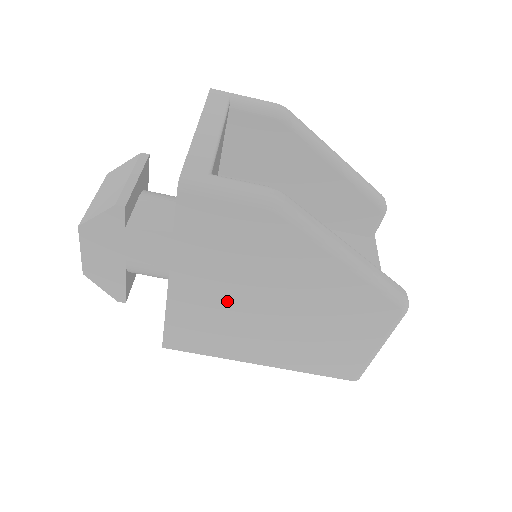
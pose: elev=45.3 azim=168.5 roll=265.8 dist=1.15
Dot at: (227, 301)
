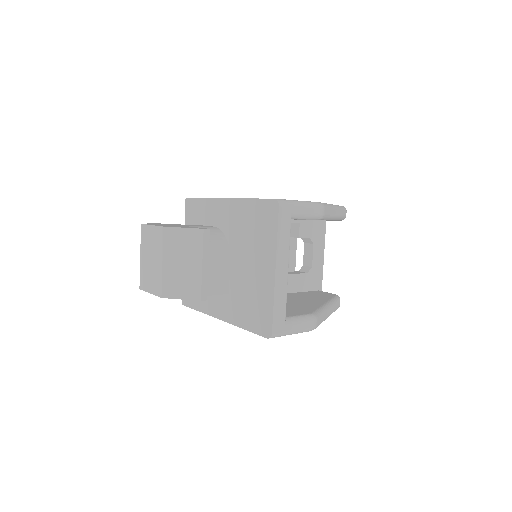
Dot at: occluded
